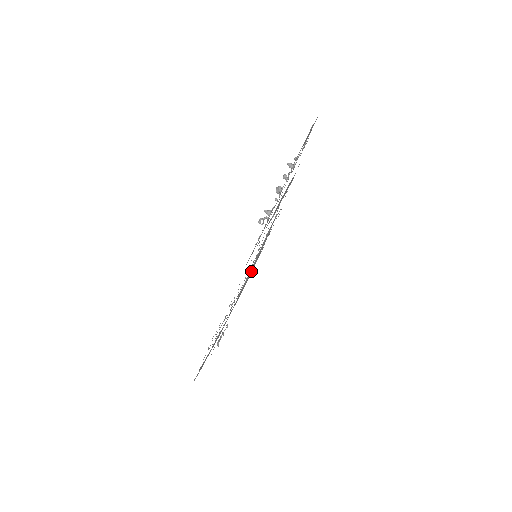
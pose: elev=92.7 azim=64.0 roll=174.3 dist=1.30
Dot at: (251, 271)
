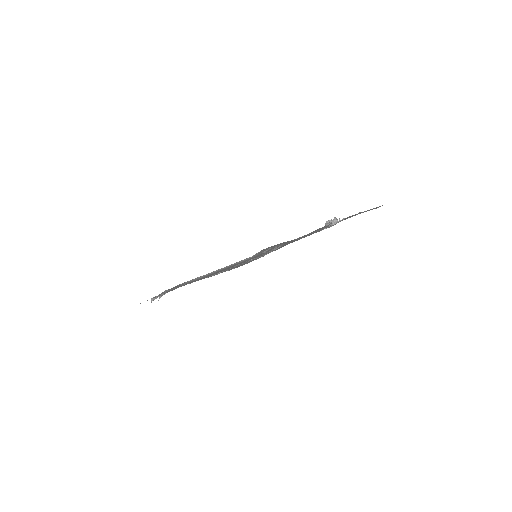
Dot at: (211, 273)
